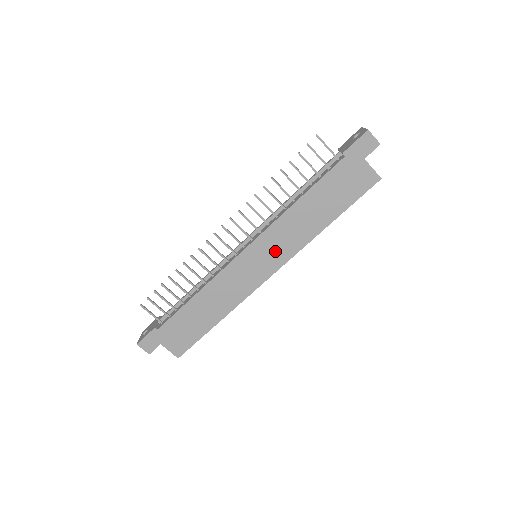
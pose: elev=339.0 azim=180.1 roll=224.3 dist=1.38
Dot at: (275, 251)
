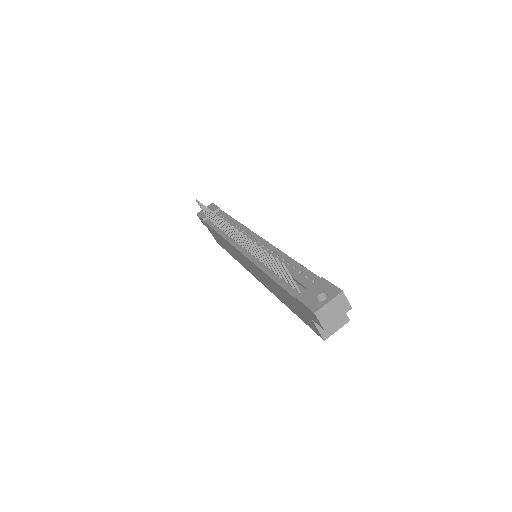
Dot at: (257, 274)
